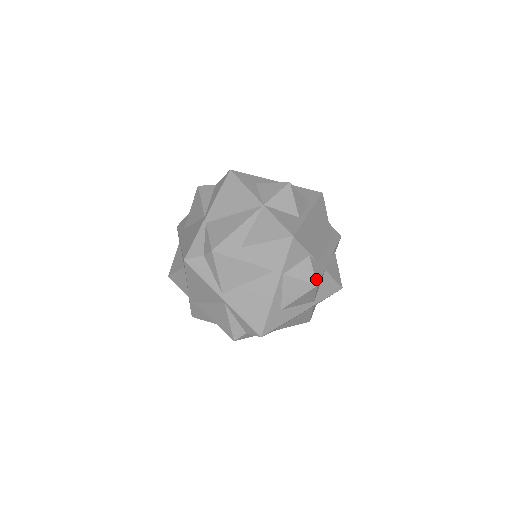
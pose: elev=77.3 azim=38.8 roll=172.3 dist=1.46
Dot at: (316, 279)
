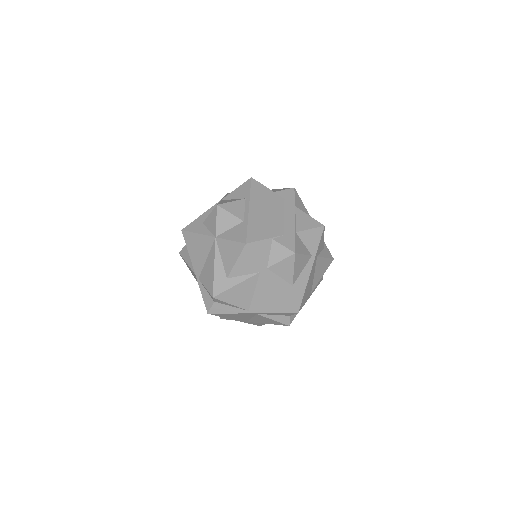
Dot at: (291, 250)
